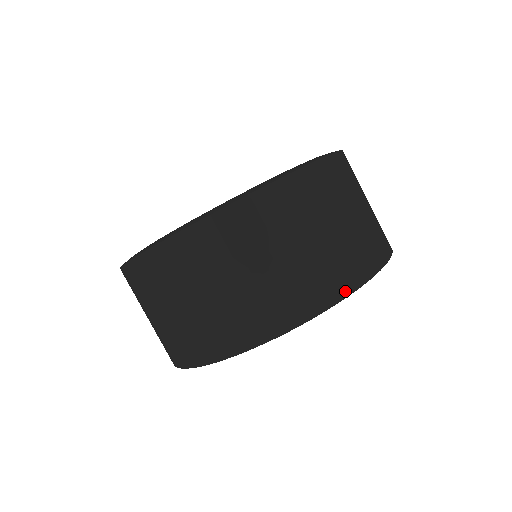
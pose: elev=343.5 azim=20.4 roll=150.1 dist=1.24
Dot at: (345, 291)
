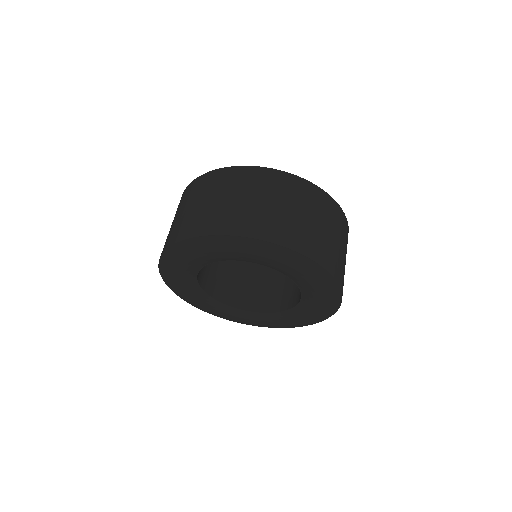
Dot at: (259, 236)
